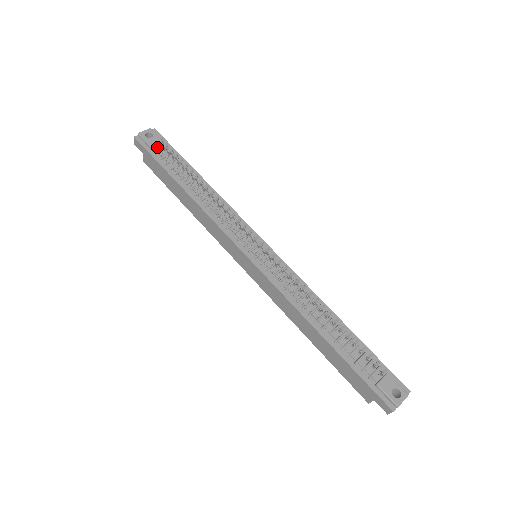
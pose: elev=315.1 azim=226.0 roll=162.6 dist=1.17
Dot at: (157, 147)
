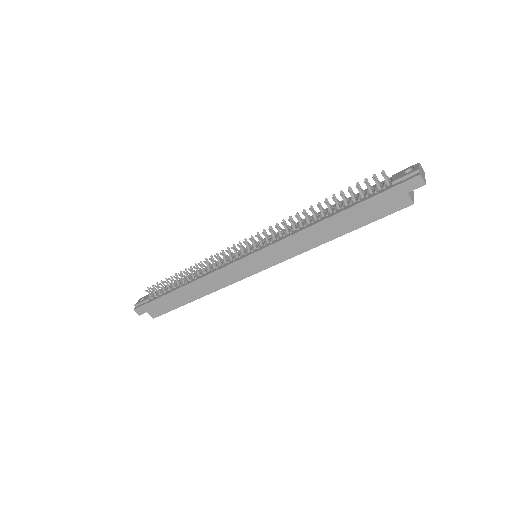
Dot at: (150, 296)
